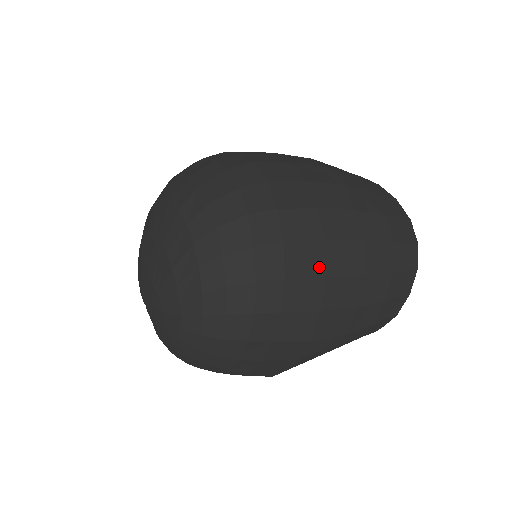
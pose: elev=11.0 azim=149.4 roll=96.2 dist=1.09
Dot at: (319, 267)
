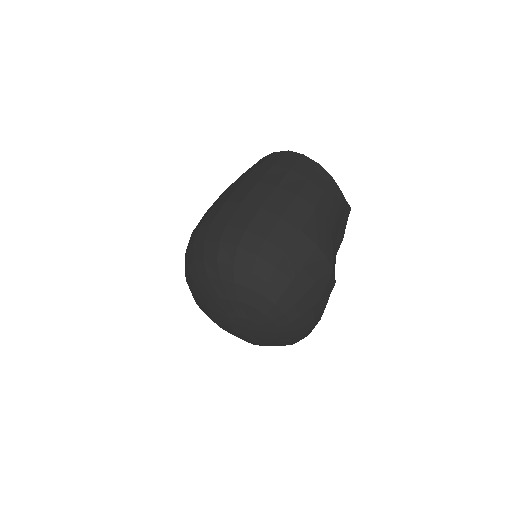
Dot at: (253, 210)
